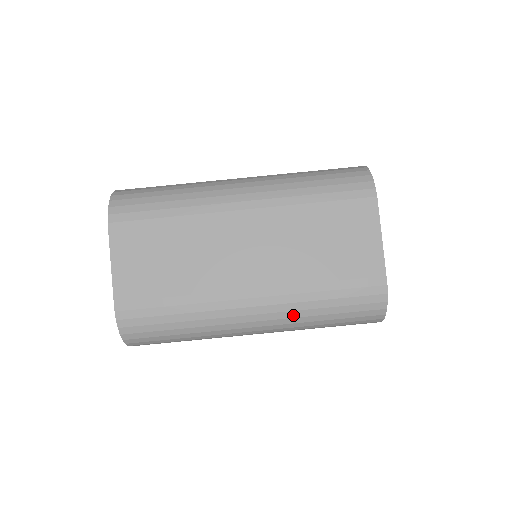
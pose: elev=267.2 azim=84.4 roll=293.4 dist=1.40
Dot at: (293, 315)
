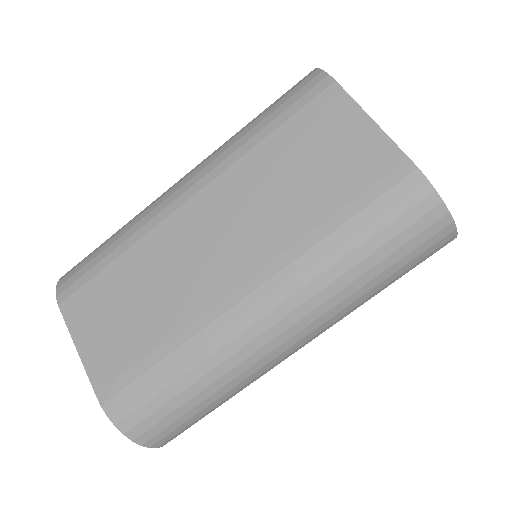
Dot at: (318, 286)
